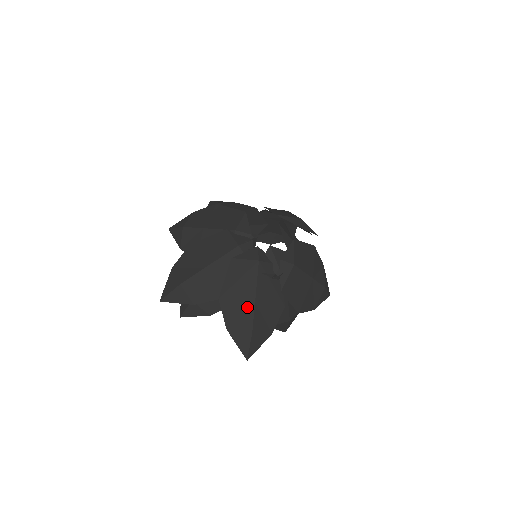
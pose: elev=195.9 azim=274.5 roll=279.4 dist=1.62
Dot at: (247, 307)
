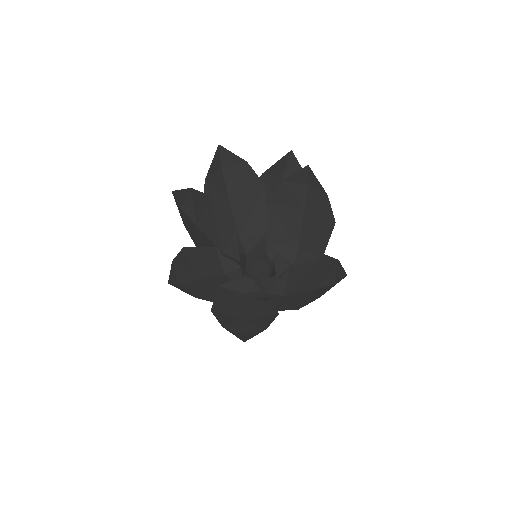
Dot at: (237, 320)
